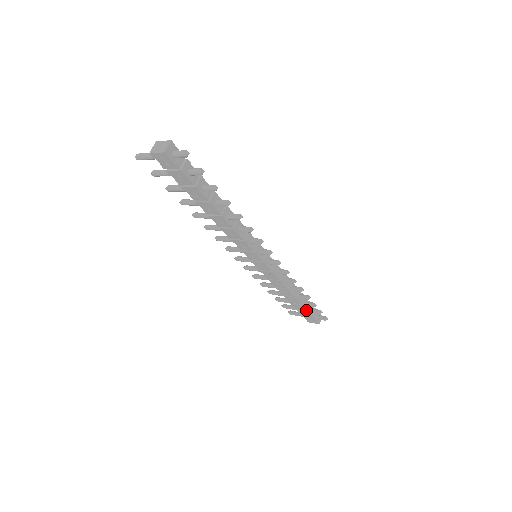
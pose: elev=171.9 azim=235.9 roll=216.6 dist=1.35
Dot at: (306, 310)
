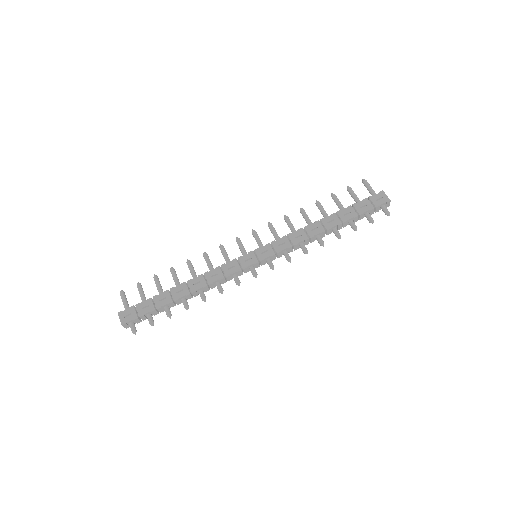
Dot at: (355, 221)
